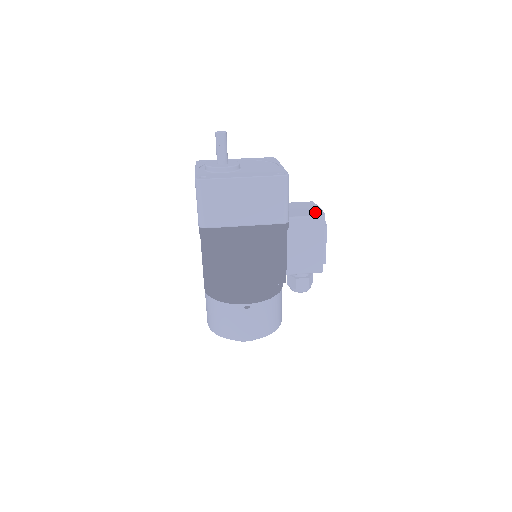
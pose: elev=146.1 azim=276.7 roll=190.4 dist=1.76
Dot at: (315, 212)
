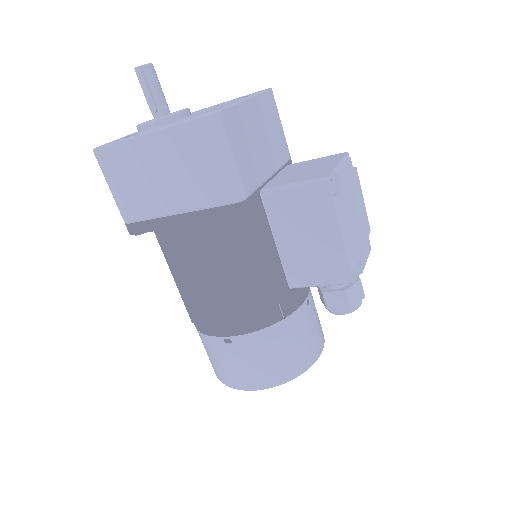
Dot at: (319, 172)
